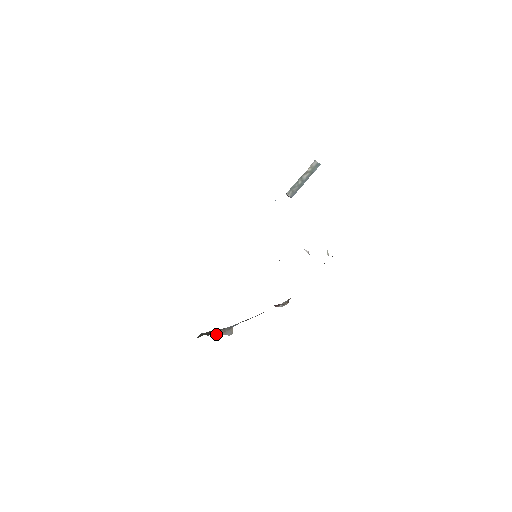
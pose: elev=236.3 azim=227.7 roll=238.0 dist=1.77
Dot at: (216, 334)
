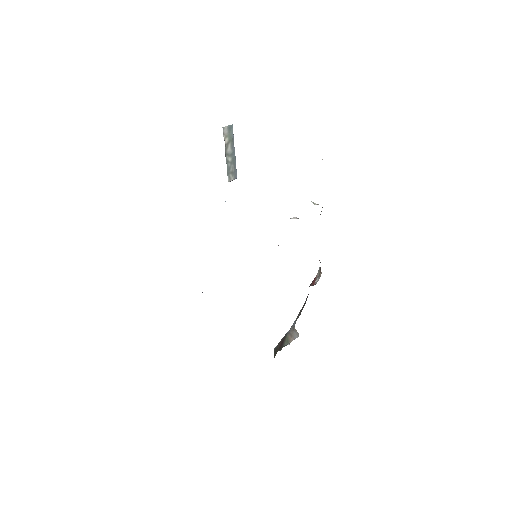
Dot at: (286, 343)
